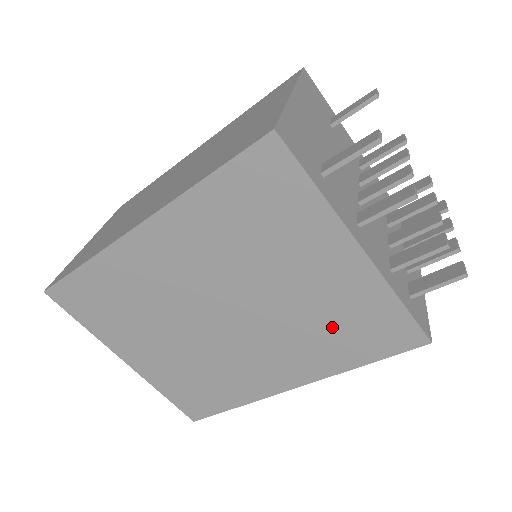
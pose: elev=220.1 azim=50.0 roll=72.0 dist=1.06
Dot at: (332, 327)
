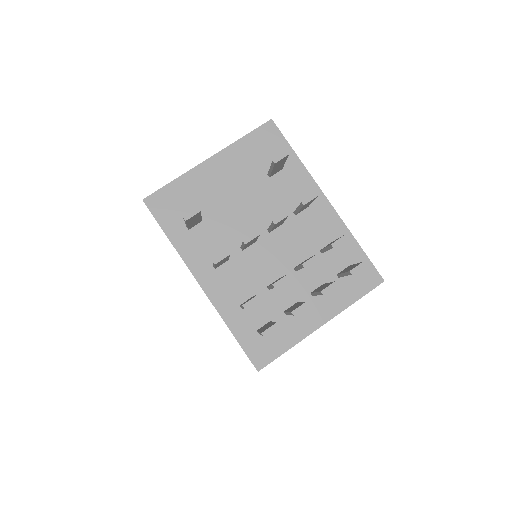
Dot at: occluded
